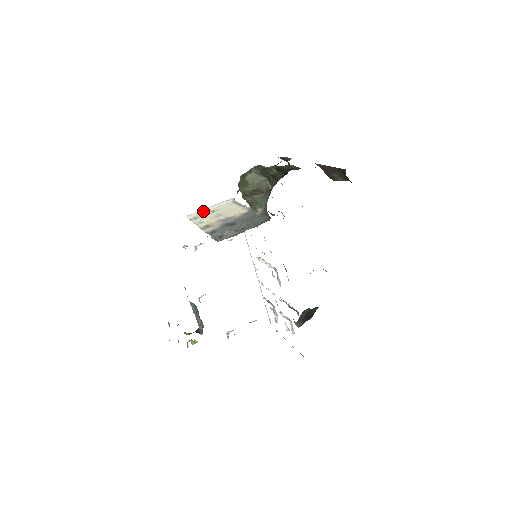
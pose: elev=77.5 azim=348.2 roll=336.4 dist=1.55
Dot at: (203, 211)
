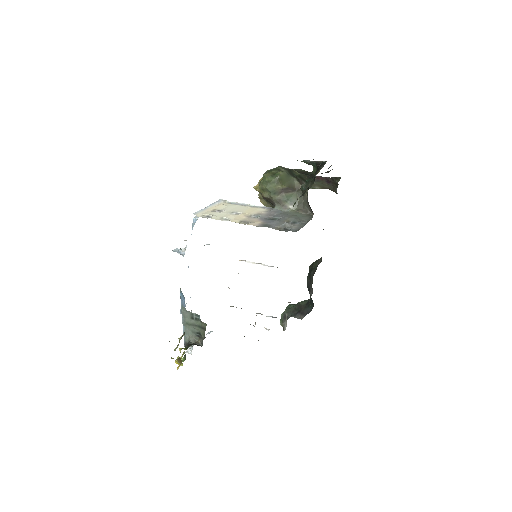
Dot at: (206, 210)
